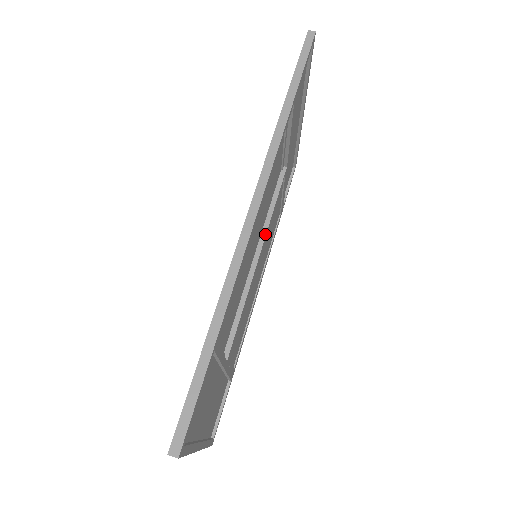
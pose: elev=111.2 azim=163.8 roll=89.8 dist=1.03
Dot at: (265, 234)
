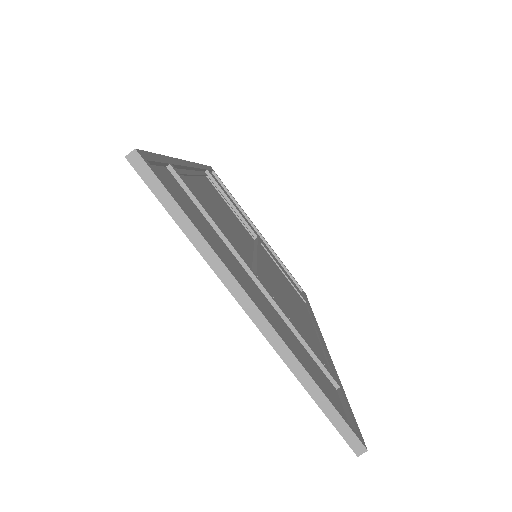
Dot at: (256, 248)
